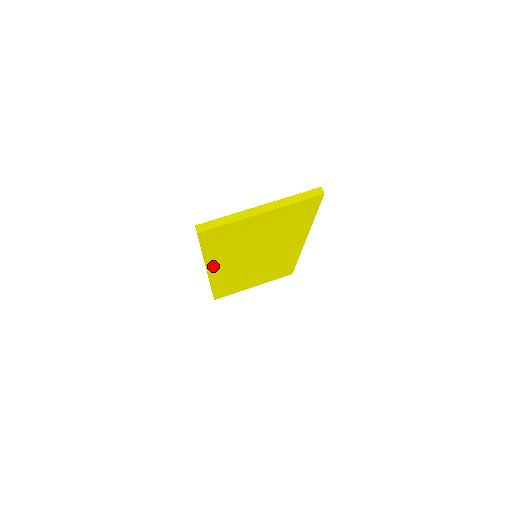
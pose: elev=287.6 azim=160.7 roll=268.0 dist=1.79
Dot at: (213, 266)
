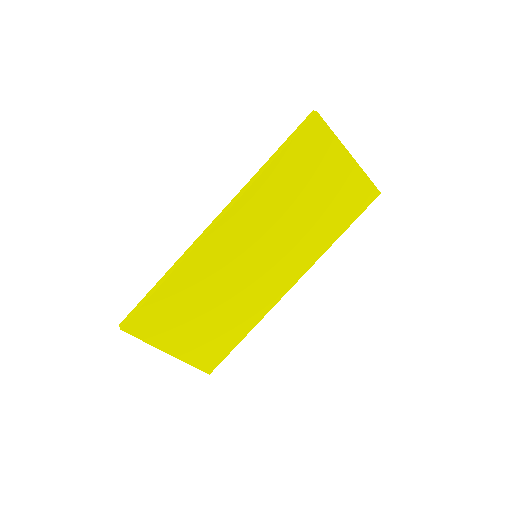
Dot at: (239, 209)
